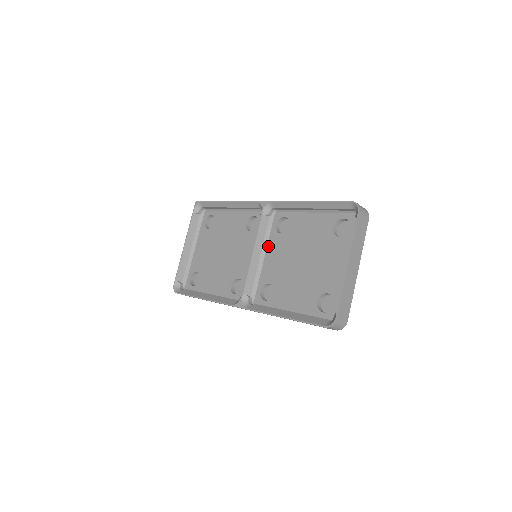
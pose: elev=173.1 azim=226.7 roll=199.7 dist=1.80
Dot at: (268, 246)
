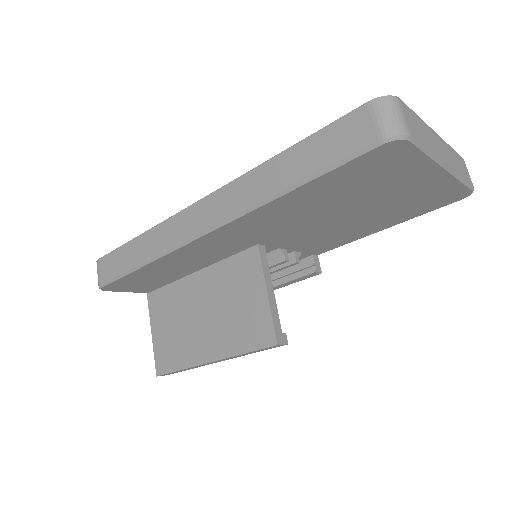
Dot at: occluded
